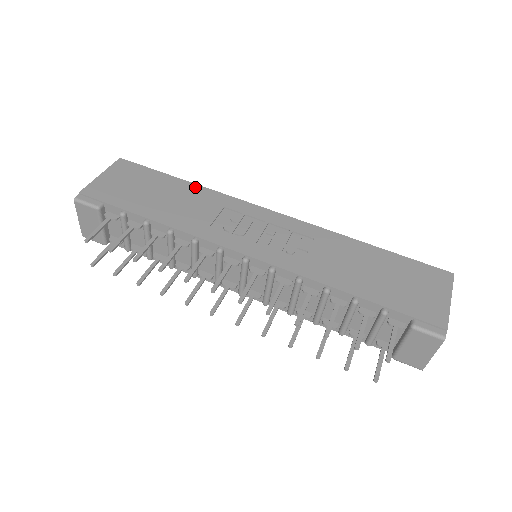
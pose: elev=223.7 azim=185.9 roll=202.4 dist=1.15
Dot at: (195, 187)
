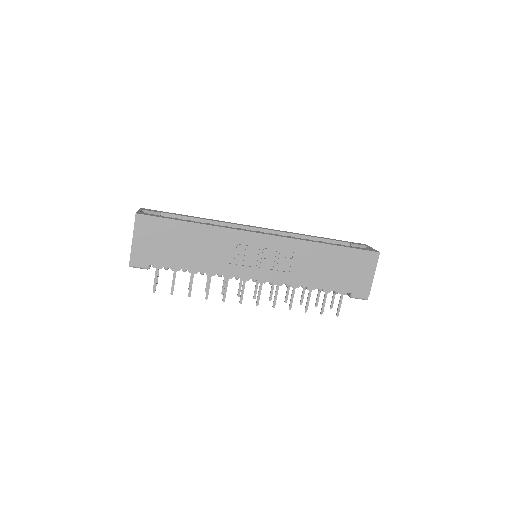
Dot at: (203, 228)
